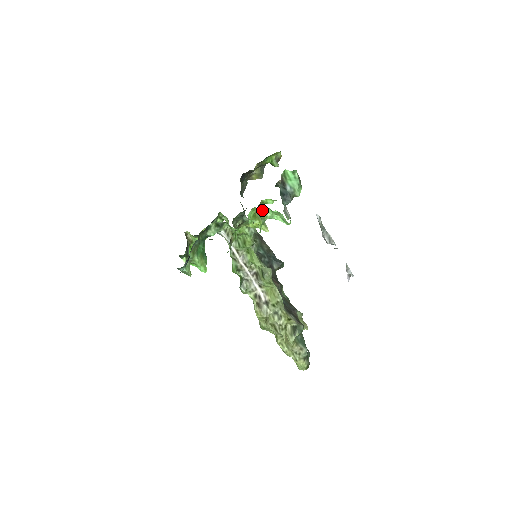
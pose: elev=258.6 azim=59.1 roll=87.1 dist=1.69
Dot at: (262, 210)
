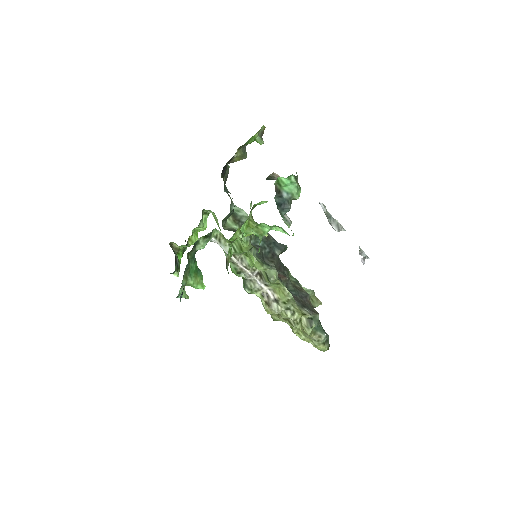
Dot at: (257, 226)
